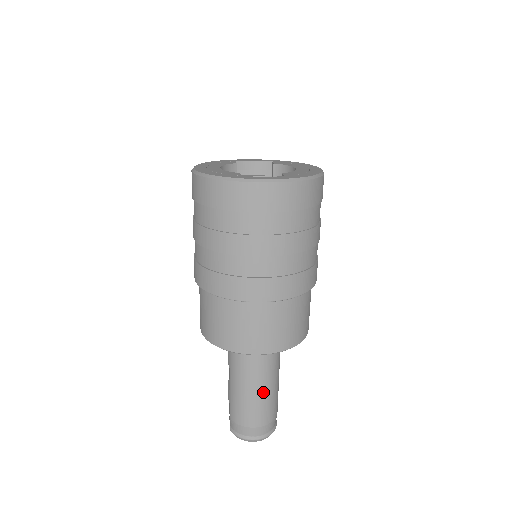
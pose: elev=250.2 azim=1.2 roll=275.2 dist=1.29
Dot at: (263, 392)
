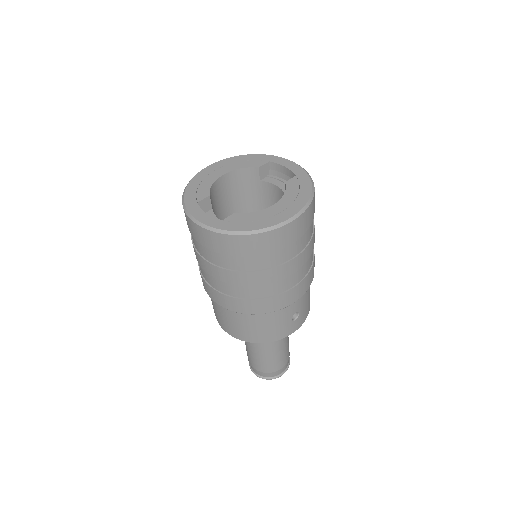
Dot at: (254, 351)
